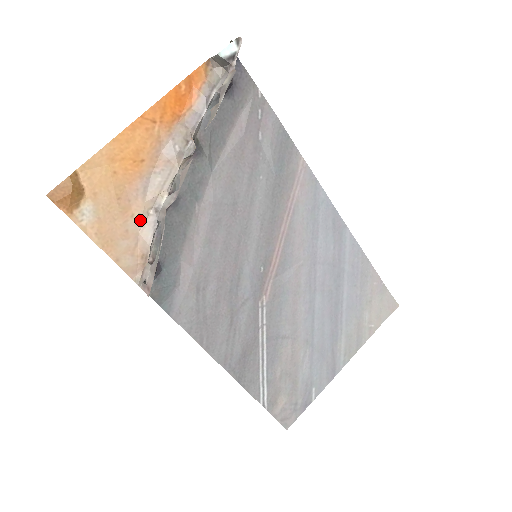
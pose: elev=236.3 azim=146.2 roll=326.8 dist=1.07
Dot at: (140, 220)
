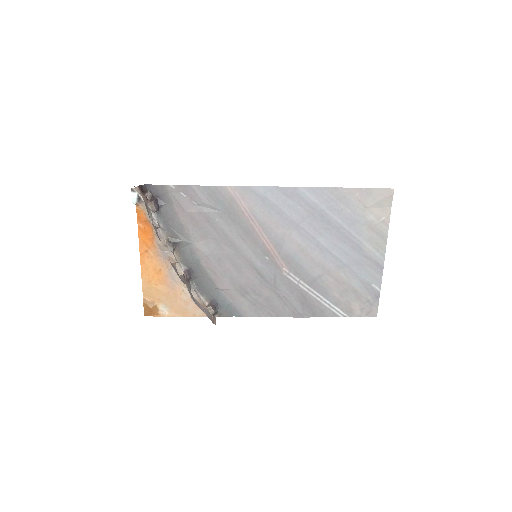
Dot at: (185, 293)
